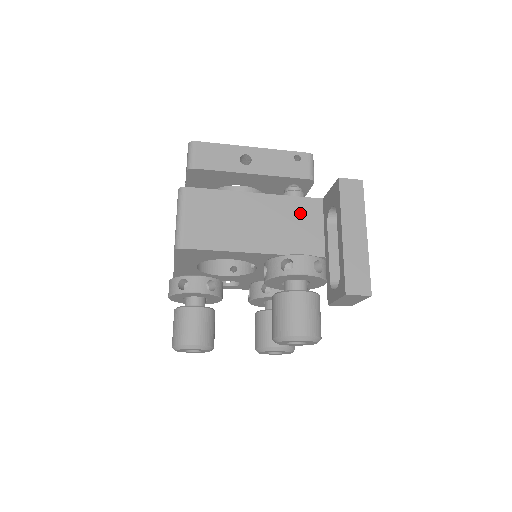
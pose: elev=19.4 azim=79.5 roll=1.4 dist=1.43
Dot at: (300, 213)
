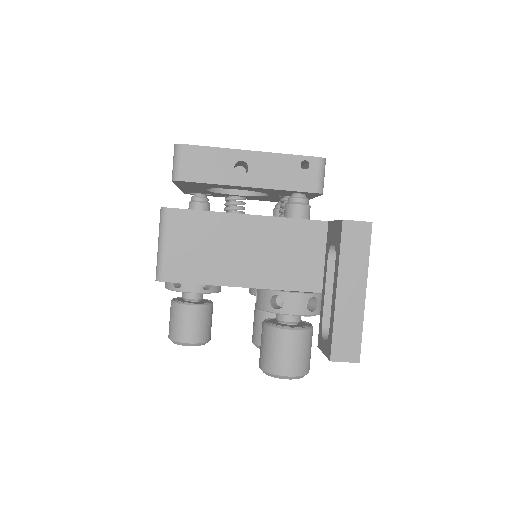
Dot at: (299, 240)
